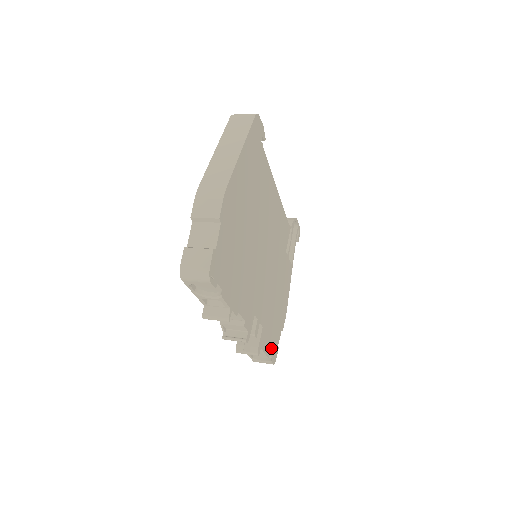
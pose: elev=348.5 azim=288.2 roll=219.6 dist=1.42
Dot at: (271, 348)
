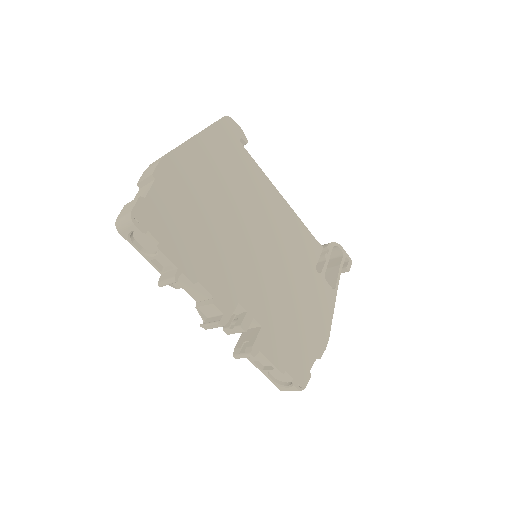
Dot at: (289, 365)
